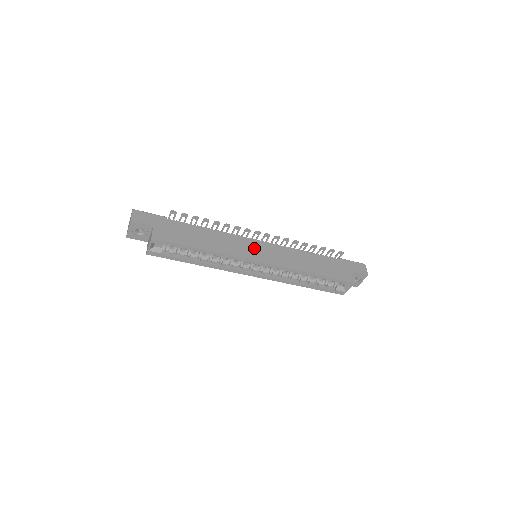
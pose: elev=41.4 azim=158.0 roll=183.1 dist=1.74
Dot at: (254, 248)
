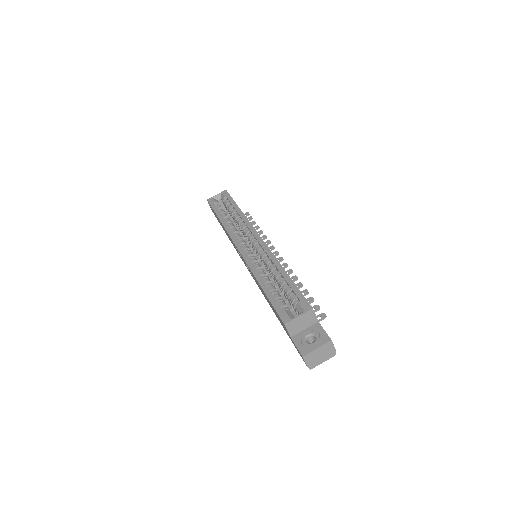
Dot at: occluded
